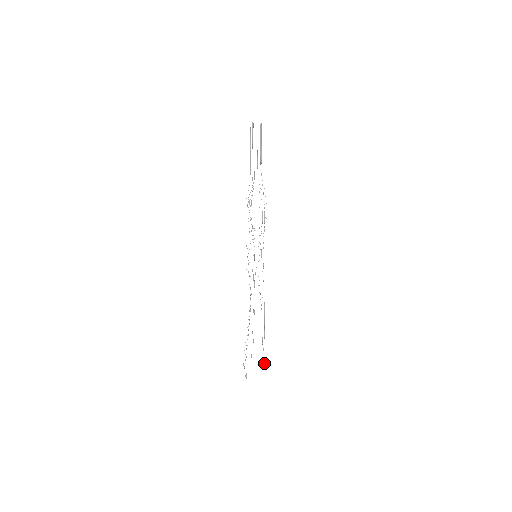
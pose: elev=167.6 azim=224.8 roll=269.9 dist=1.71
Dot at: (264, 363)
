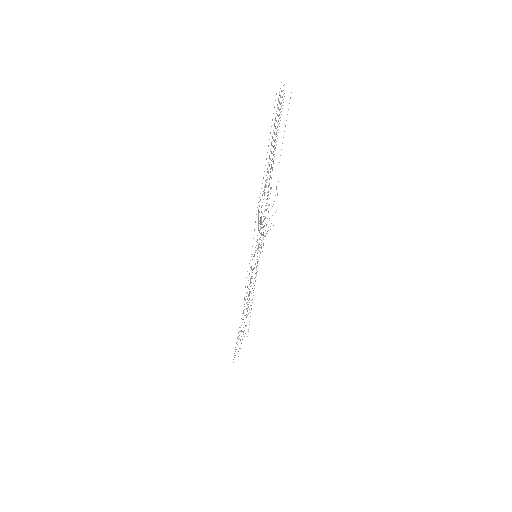
Dot at: occluded
